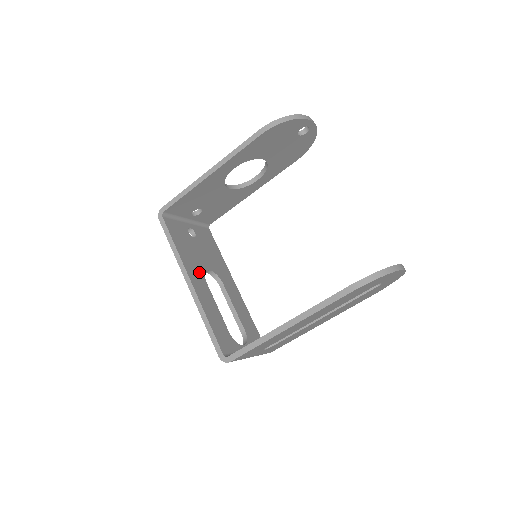
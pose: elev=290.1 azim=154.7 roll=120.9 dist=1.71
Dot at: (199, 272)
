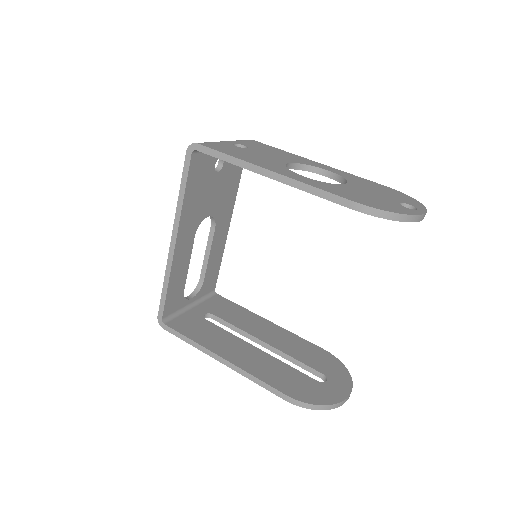
Dot at: (194, 224)
